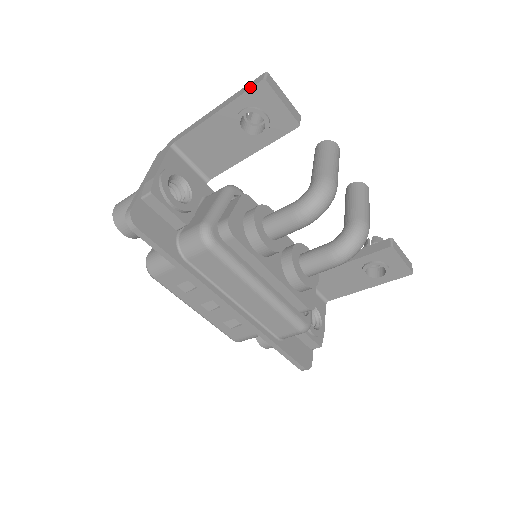
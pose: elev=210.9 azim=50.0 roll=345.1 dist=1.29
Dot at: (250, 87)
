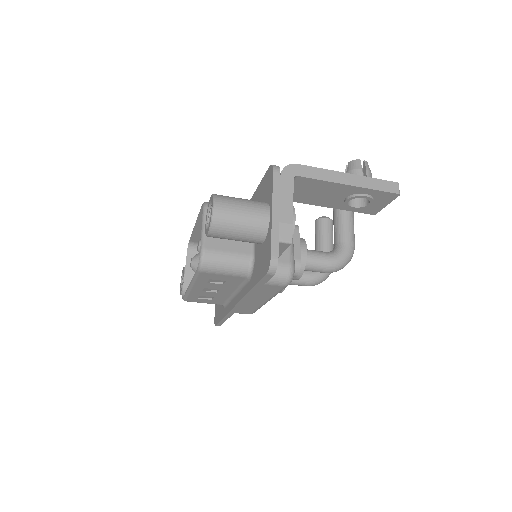
Dot at: (387, 190)
